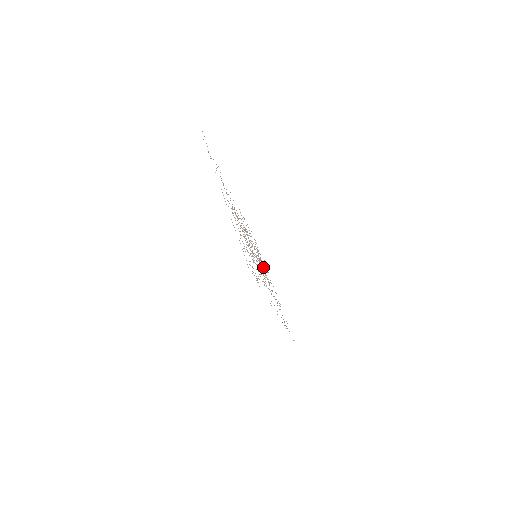
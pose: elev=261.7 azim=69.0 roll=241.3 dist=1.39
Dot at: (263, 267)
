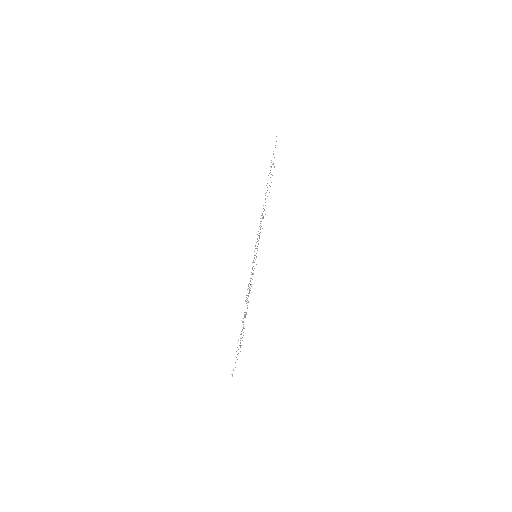
Dot at: occluded
